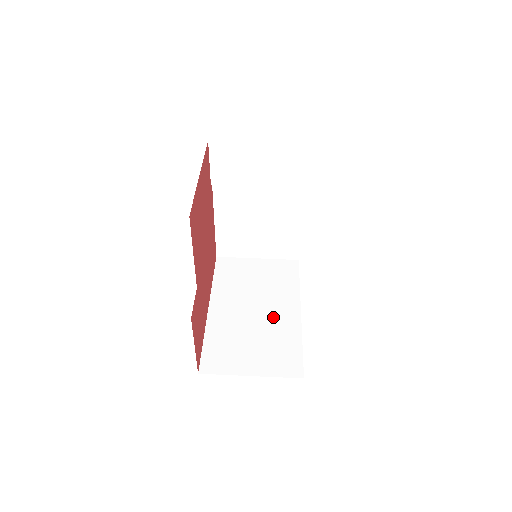
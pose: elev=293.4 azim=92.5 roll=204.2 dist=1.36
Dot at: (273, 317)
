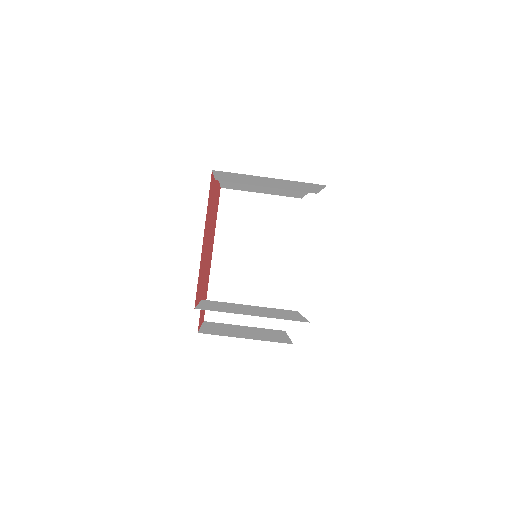
Dot at: (268, 269)
